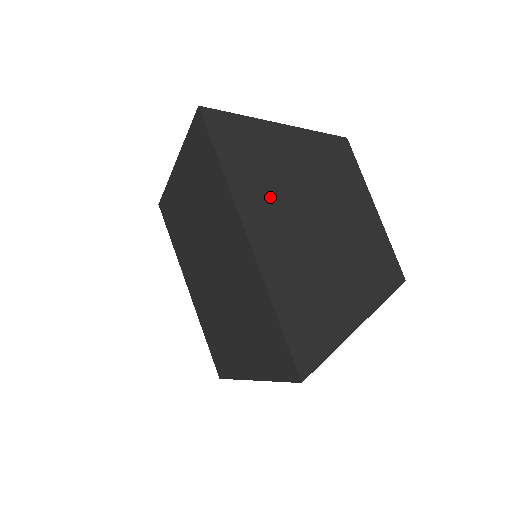
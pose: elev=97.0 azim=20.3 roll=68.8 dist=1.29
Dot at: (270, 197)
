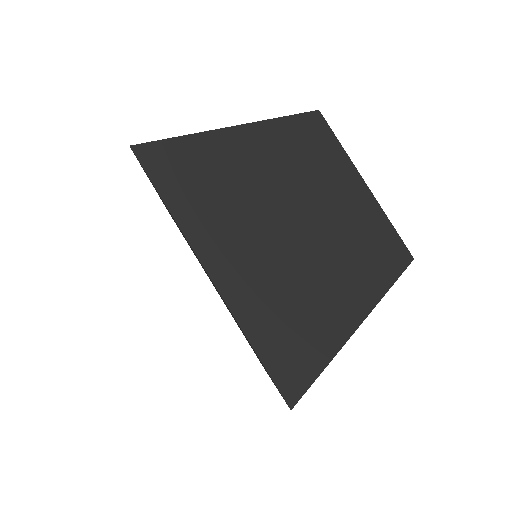
Dot at: (228, 219)
